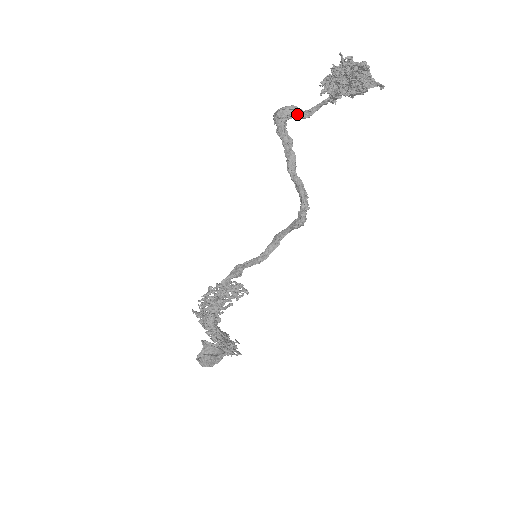
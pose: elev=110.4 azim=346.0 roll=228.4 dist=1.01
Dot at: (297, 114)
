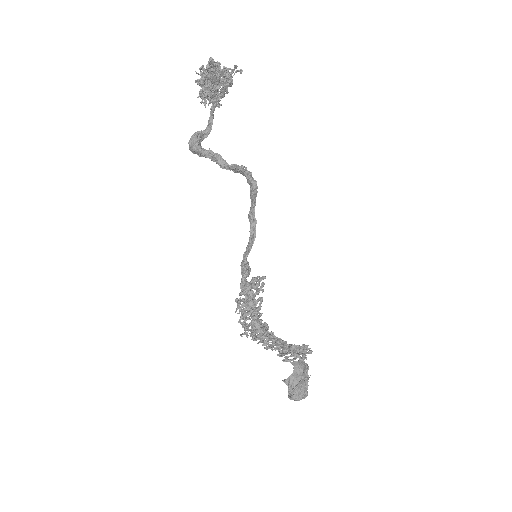
Dot at: (203, 134)
